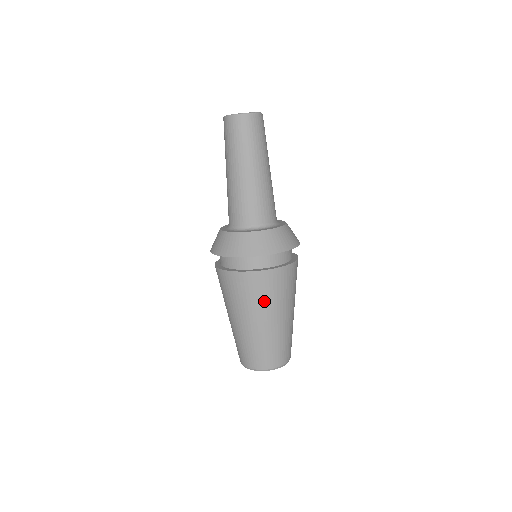
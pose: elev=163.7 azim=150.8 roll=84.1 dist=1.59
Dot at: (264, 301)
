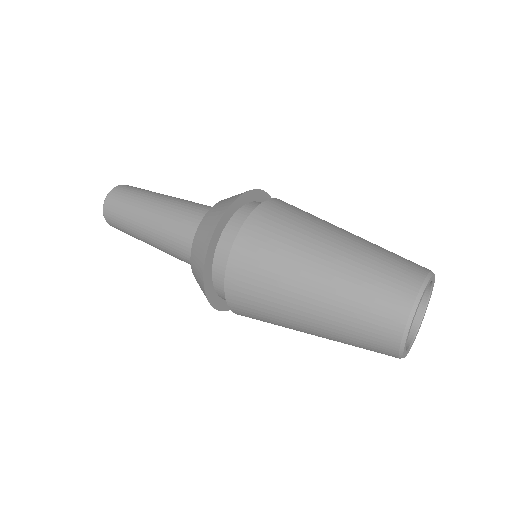
Dot at: (309, 219)
